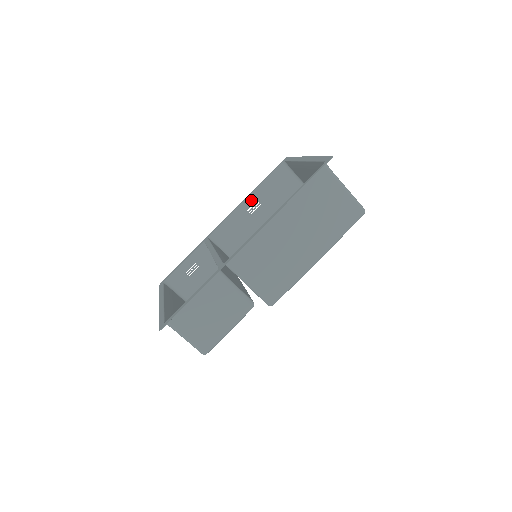
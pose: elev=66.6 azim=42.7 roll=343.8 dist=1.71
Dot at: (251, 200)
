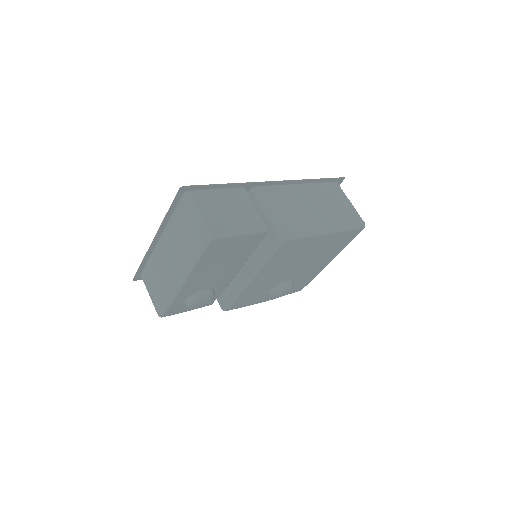
Dot at: occluded
